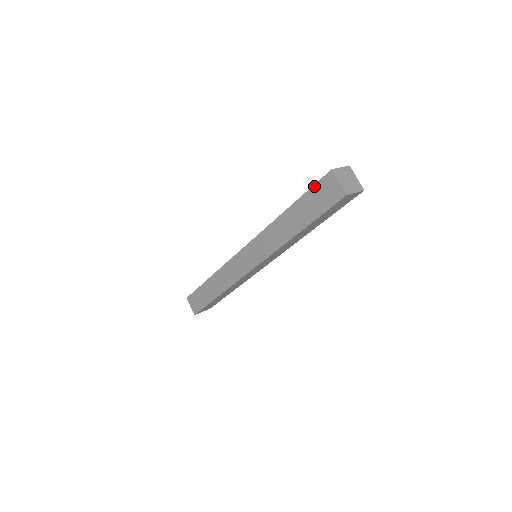
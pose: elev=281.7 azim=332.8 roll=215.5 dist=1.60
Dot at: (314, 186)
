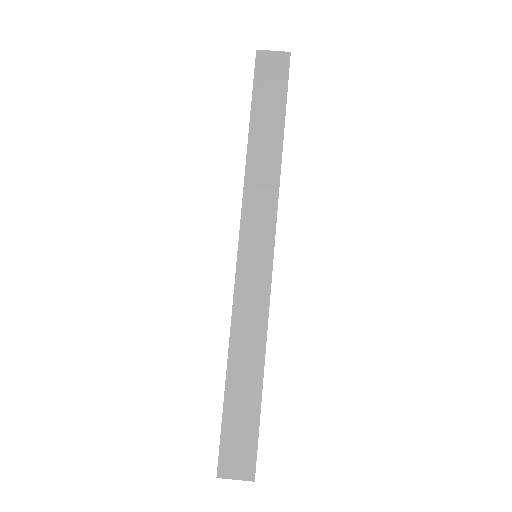
Dot at: (254, 81)
